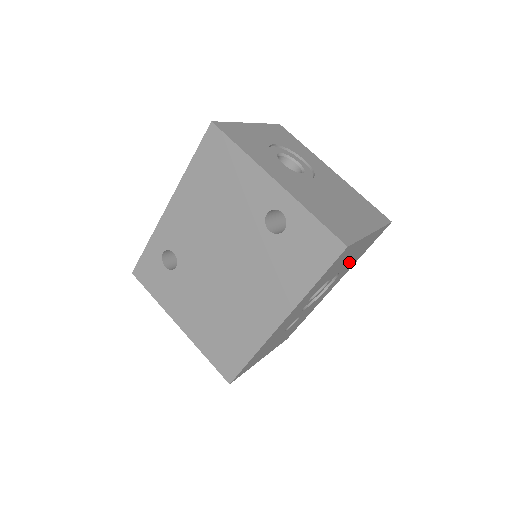
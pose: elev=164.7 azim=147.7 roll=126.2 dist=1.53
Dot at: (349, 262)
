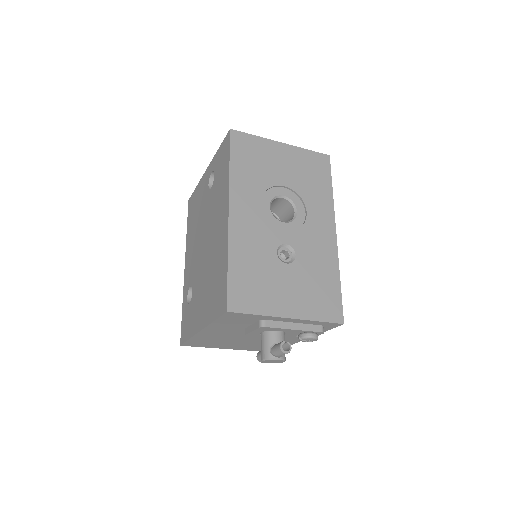
Dot at: (298, 181)
